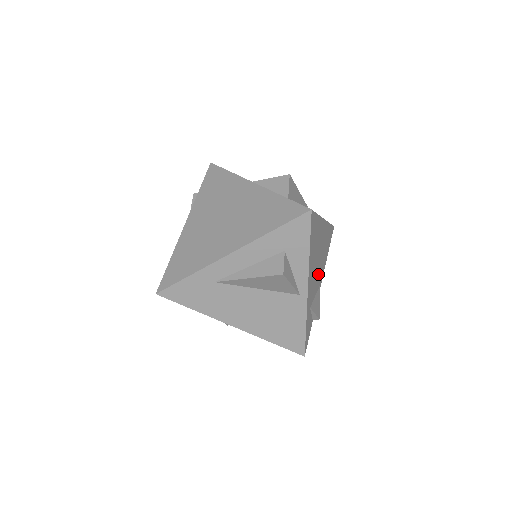
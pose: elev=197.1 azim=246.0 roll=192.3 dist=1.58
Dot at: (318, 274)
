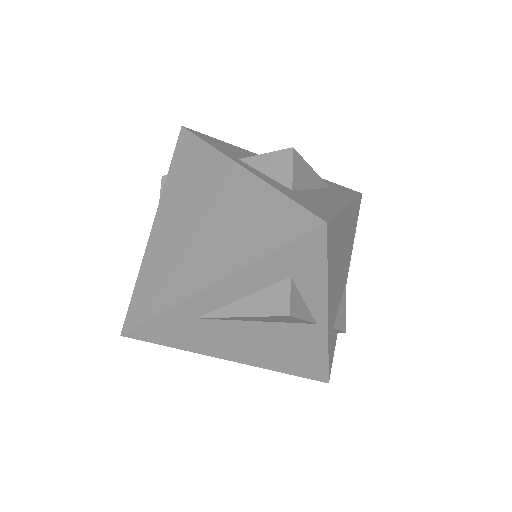
Dot at: (342, 276)
